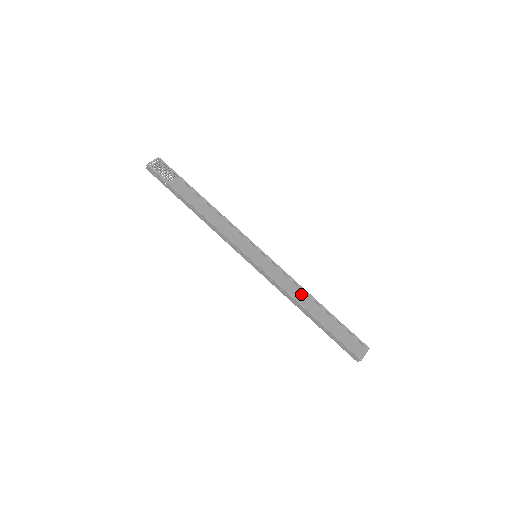
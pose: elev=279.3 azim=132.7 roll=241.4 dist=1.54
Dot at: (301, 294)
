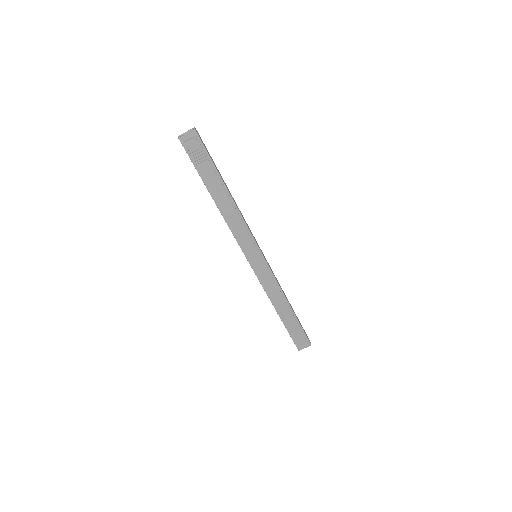
Dot at: (278, 298)
